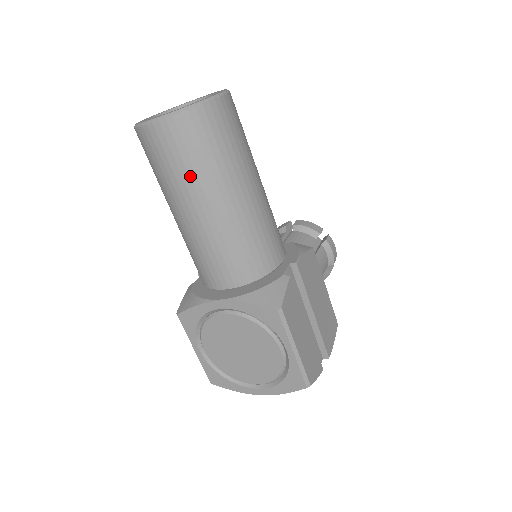
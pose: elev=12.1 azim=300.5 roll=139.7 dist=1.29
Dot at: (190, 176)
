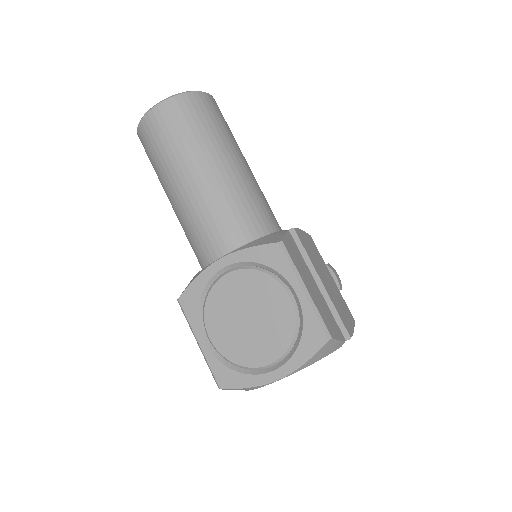
Dot at: (184, 145)
